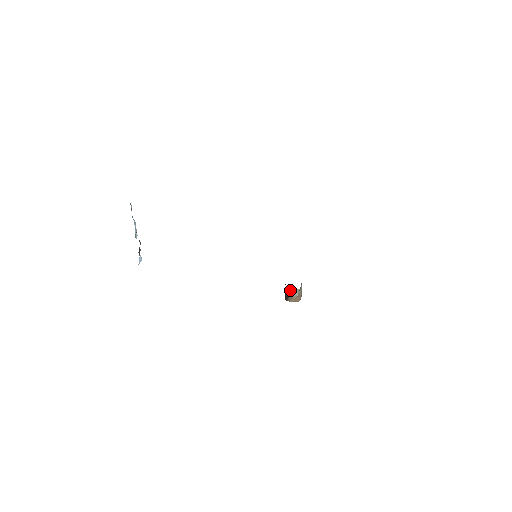
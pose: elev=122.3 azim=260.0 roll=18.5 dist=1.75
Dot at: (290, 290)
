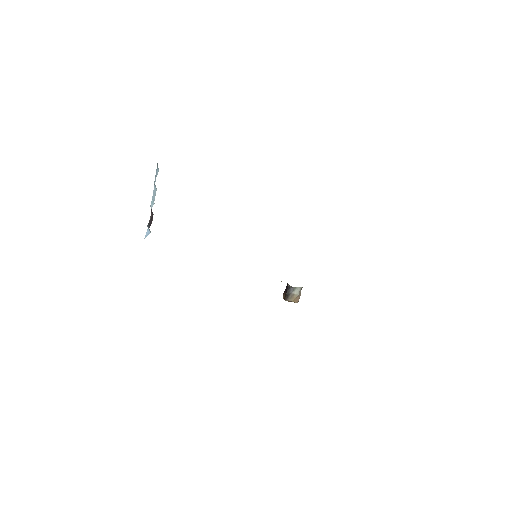
Dot at: (292, 288)
